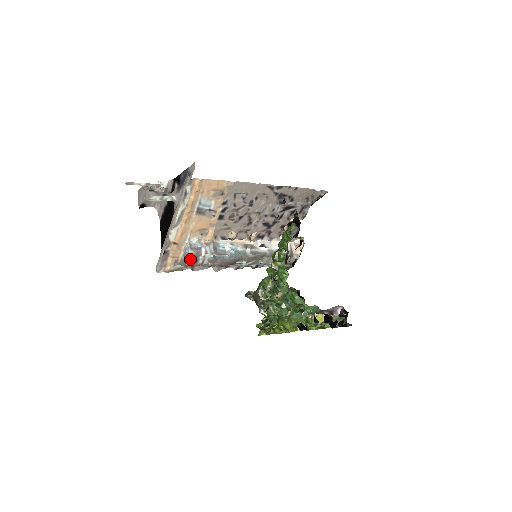
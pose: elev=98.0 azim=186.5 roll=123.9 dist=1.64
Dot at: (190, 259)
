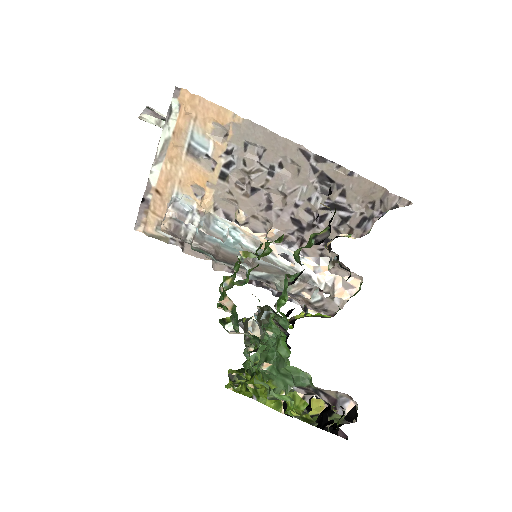
Dot at: (167, 220)
